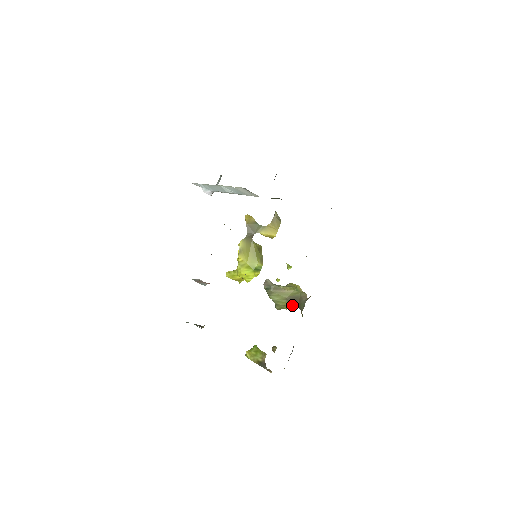
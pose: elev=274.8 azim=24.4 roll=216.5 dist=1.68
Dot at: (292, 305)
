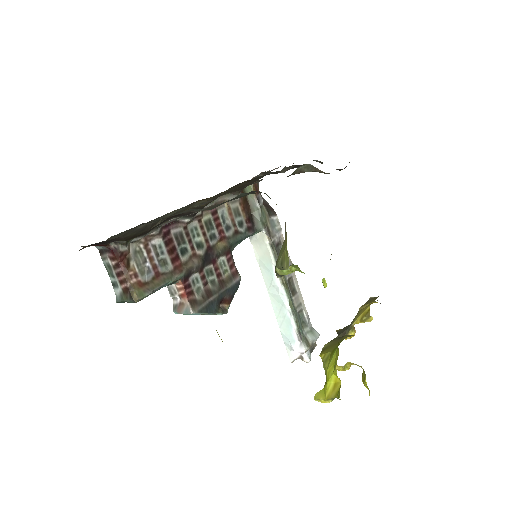
Dot at: (285, 230)
